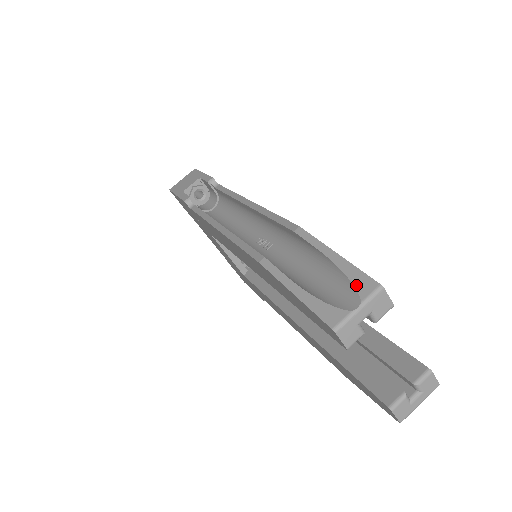
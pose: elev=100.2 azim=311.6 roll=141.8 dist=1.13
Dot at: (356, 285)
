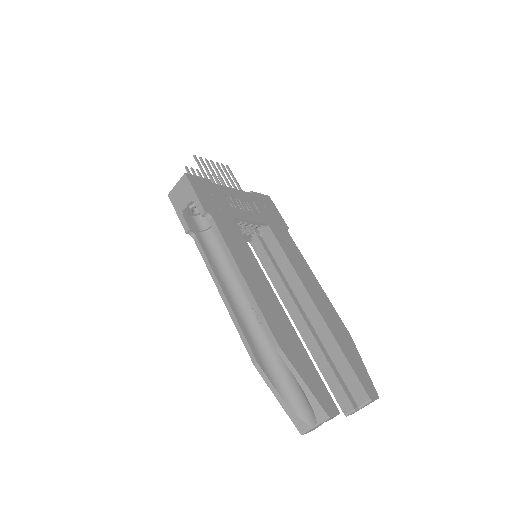
Dot at: (314, 411)
